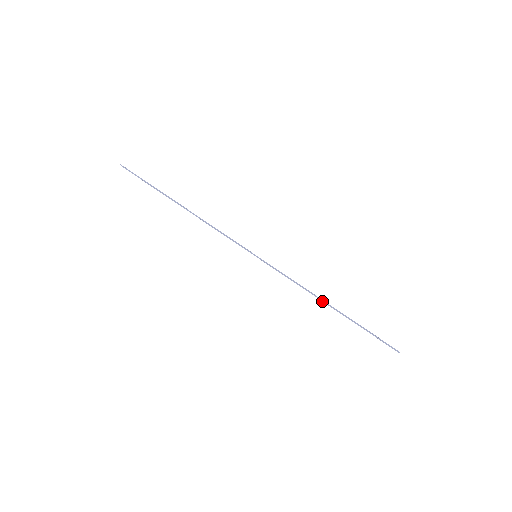
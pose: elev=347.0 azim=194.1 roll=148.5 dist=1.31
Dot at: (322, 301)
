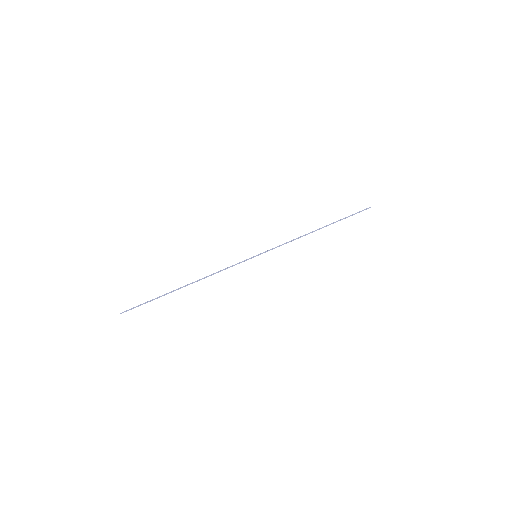
Dot at: occluded
